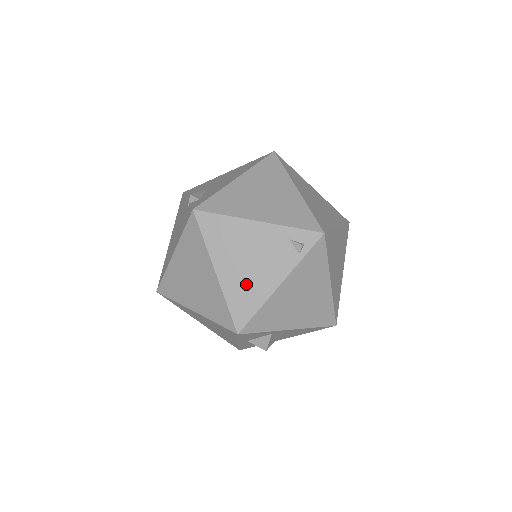
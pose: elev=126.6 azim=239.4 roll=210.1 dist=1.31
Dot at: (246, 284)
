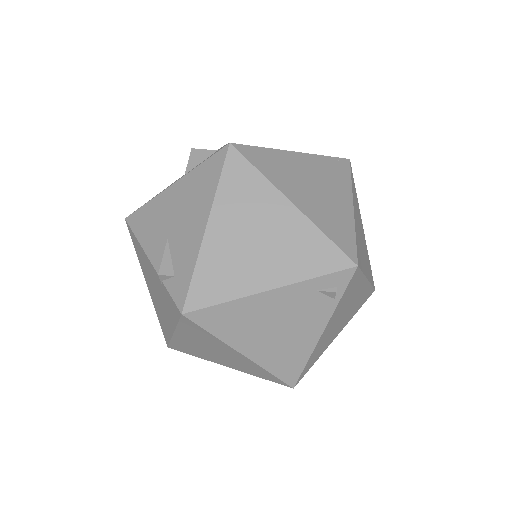
Dot at: (283, 349)
